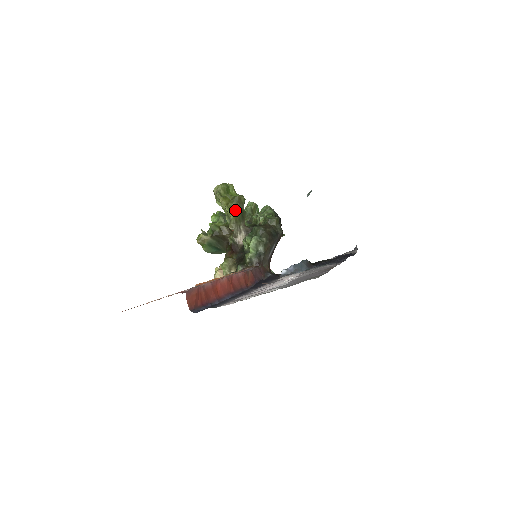
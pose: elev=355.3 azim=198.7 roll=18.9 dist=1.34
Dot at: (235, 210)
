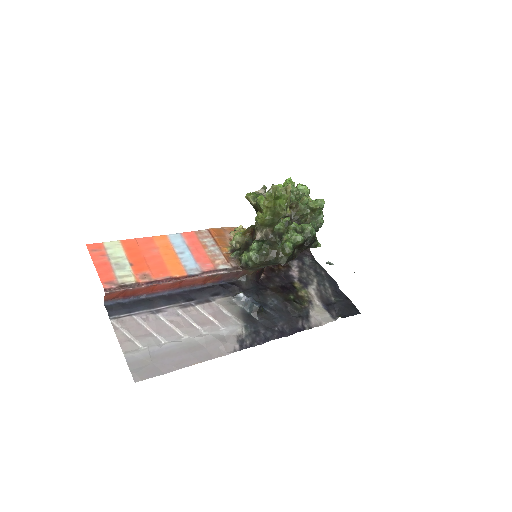
Dot at: (267, 218)
